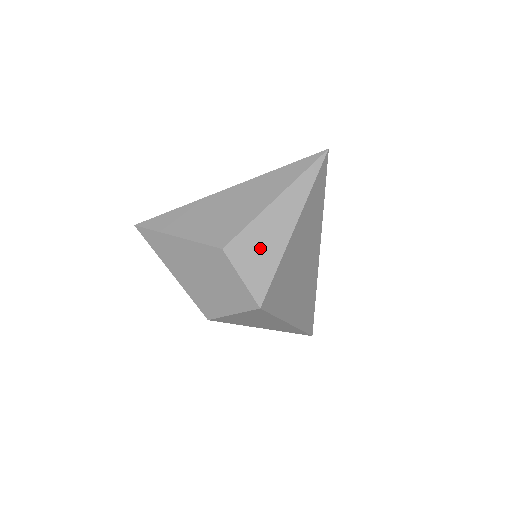
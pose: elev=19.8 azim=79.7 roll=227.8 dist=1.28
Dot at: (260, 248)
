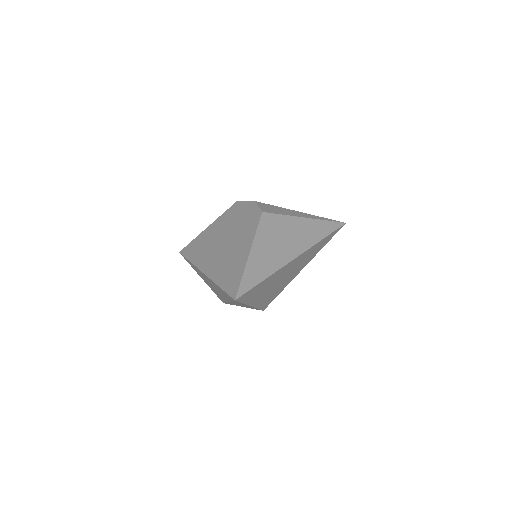
Dot at: occluded
